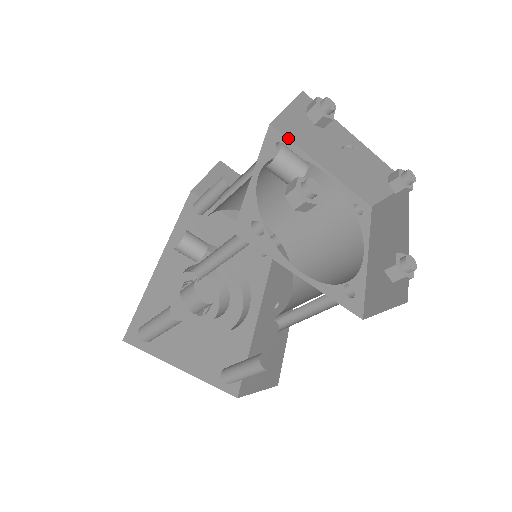
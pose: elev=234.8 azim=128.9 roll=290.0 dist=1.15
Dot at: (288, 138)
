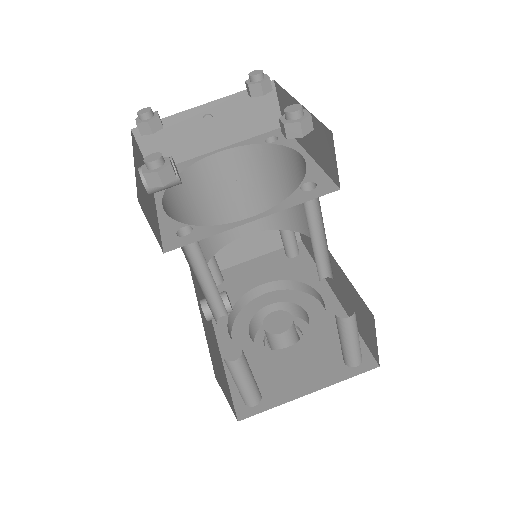
Dot at: occluded
